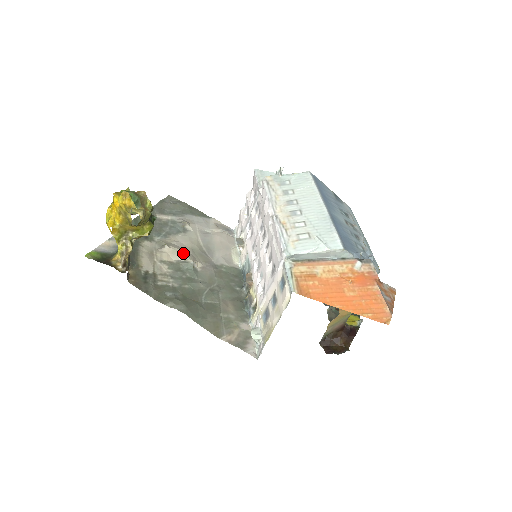
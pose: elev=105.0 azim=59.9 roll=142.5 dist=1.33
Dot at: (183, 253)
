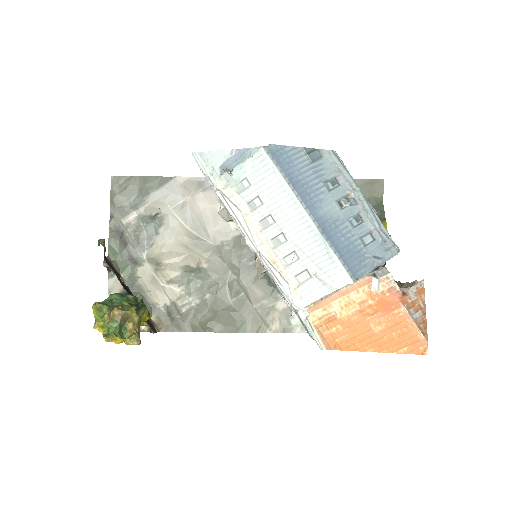
Dot at: (180, 260)
